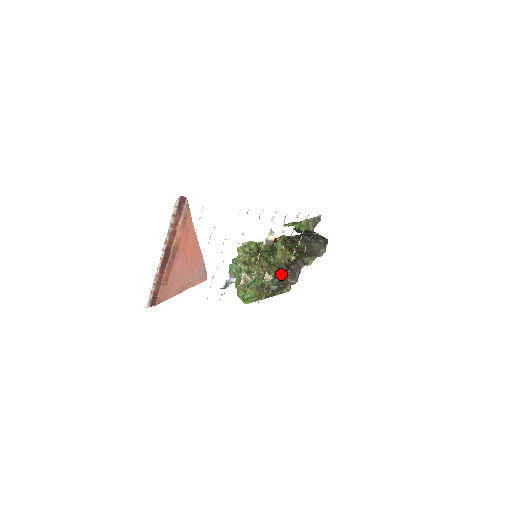
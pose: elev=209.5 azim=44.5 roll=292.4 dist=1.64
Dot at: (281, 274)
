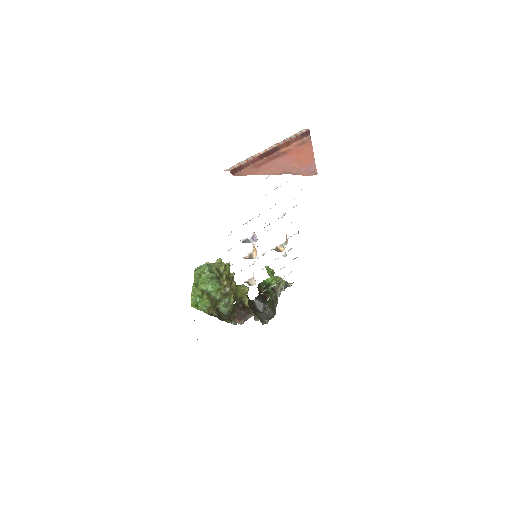
Dot at: (234, 307)
